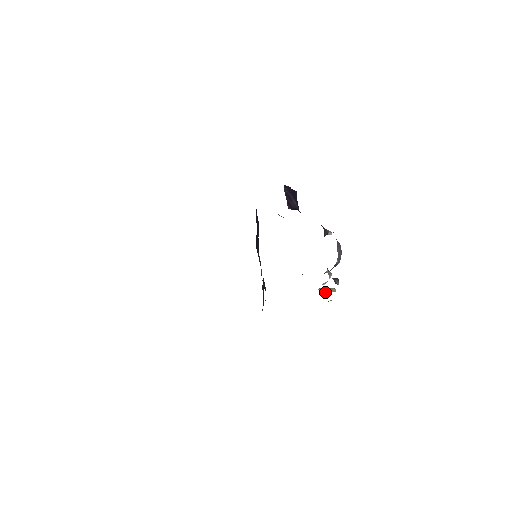
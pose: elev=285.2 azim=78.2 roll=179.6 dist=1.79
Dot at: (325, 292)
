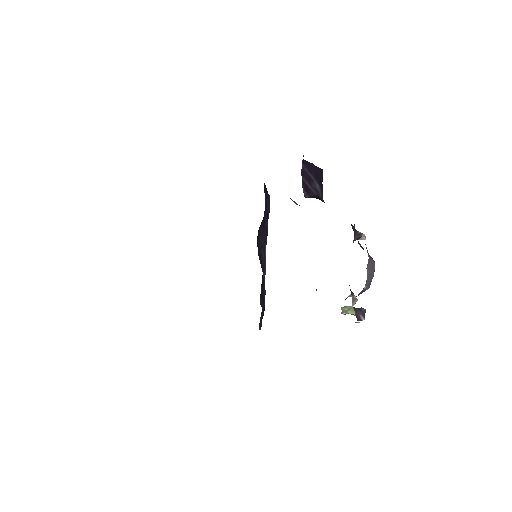
Dot at: (350, 313)
